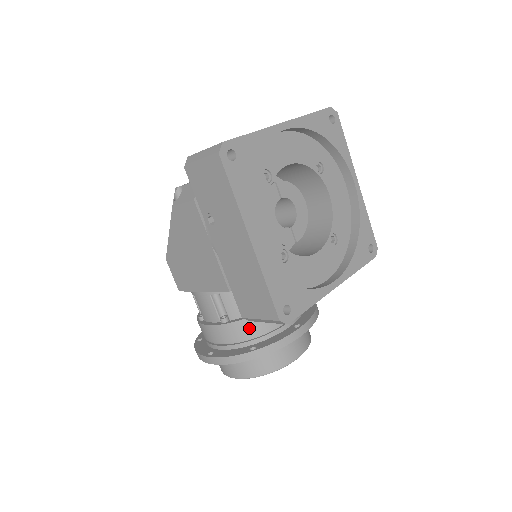
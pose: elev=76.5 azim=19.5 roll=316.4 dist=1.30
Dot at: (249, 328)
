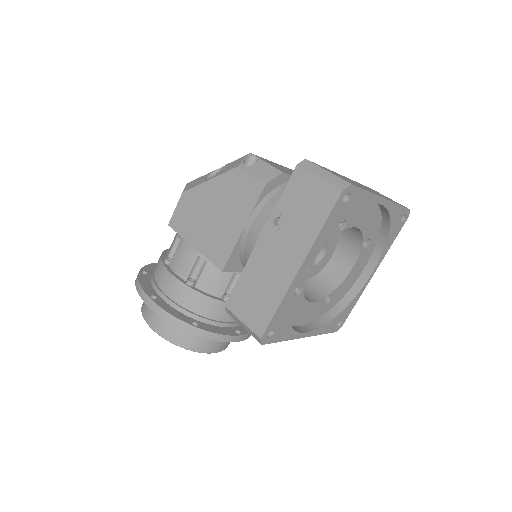
Dot at: (205, 306)
